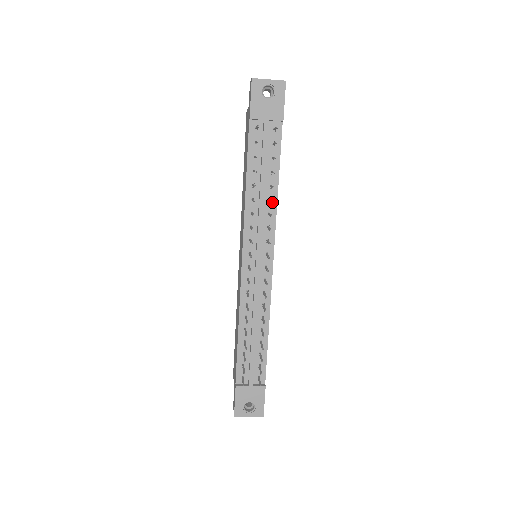
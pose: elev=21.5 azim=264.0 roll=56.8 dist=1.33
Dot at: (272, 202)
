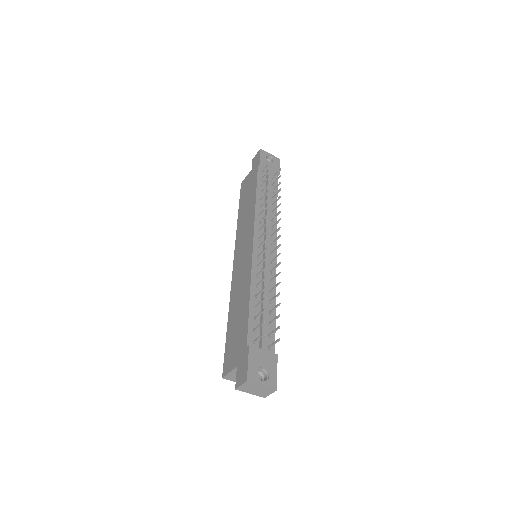
Dot at: (280, 204)
